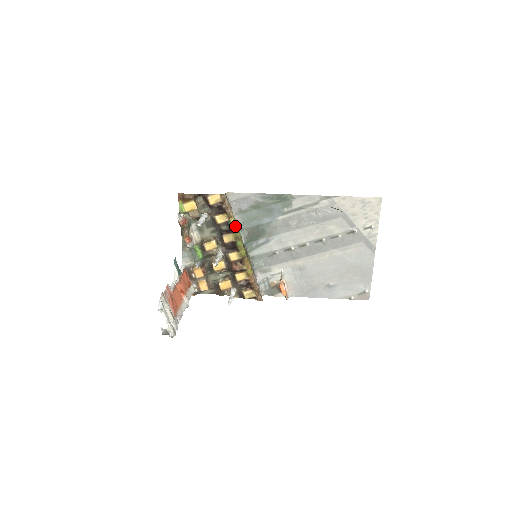
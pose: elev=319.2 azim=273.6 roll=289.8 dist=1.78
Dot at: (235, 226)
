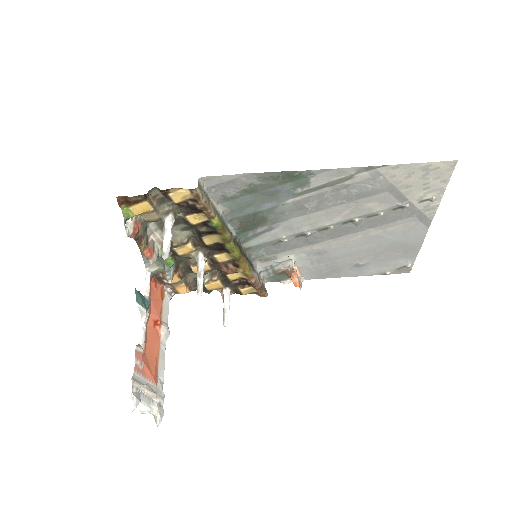
Dot at: (220, 227)
